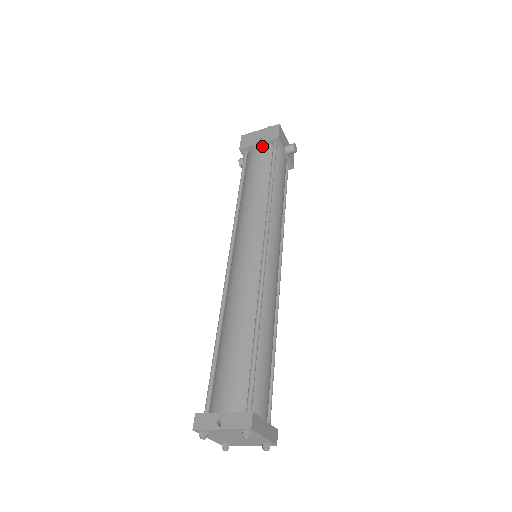
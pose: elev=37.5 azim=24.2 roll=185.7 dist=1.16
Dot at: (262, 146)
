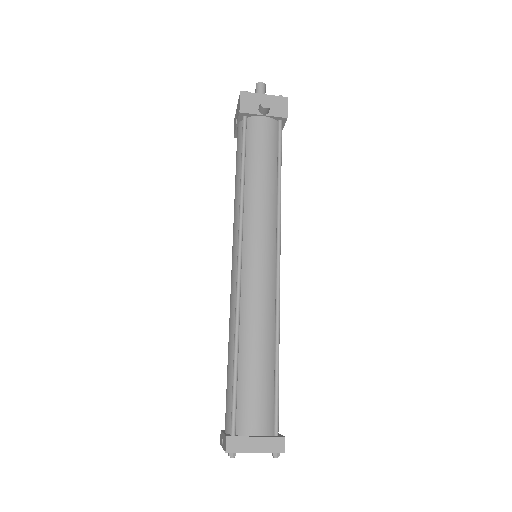
Dot at: (238, 127)
